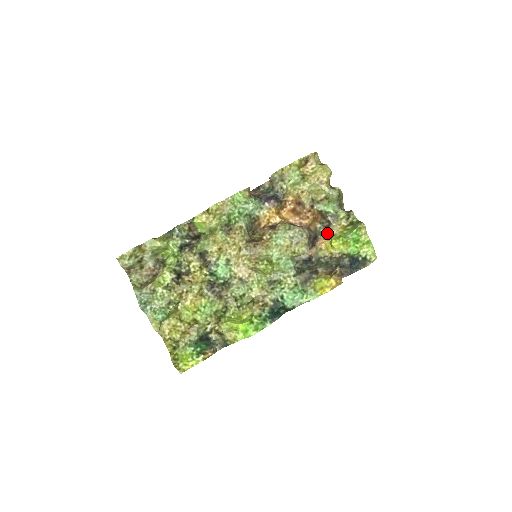
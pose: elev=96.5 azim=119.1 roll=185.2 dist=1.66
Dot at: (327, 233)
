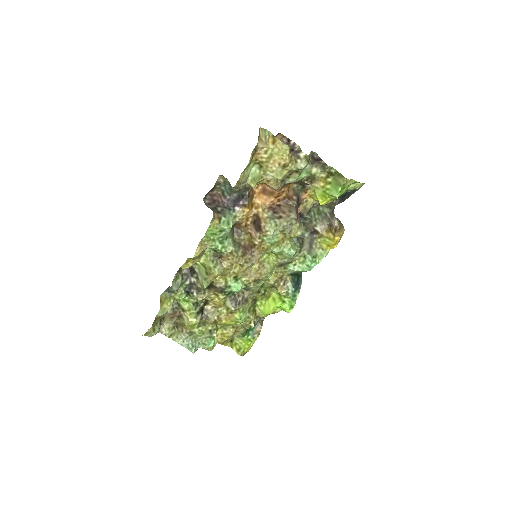
Dot at: (306, 187)
